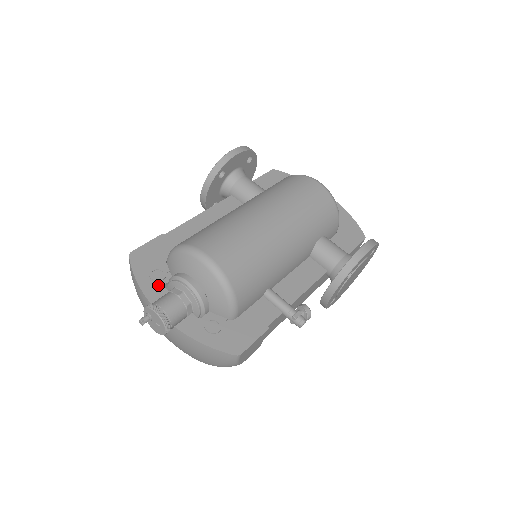
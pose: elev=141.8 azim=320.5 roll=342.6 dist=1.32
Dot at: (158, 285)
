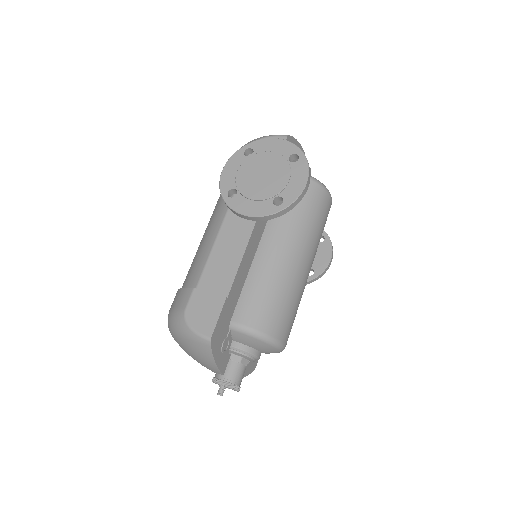
Dot at: (226, 355)
